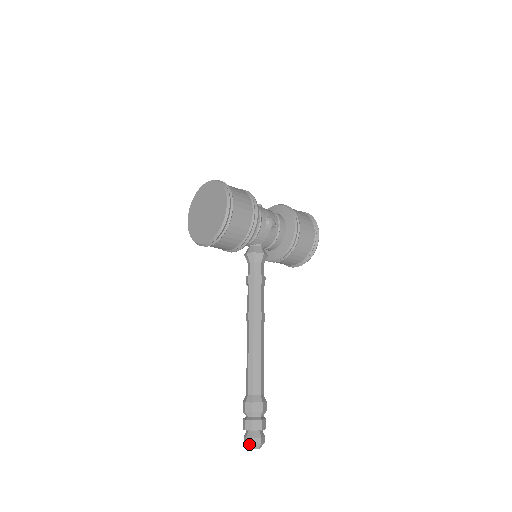
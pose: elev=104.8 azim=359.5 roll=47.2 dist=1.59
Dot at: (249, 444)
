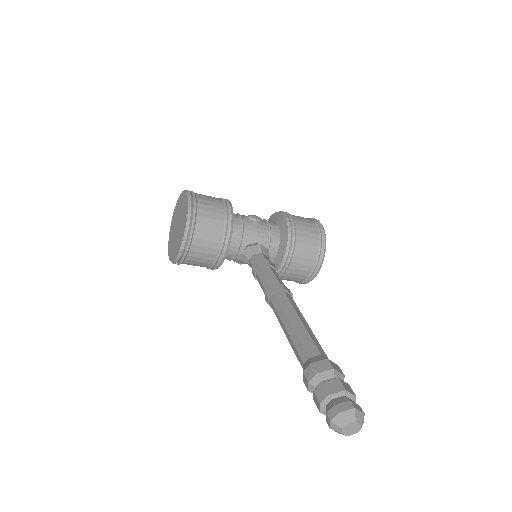
Dot at: (335, 417)
